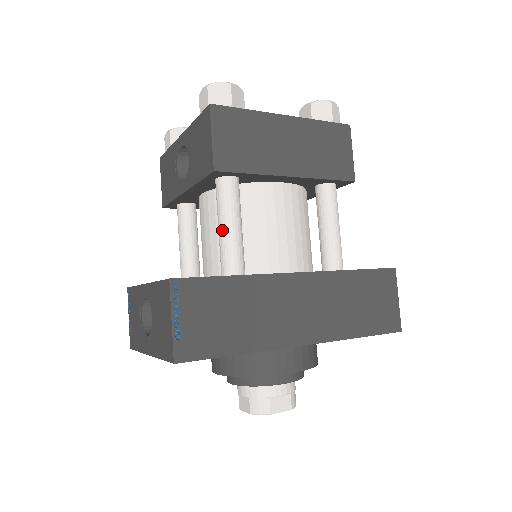
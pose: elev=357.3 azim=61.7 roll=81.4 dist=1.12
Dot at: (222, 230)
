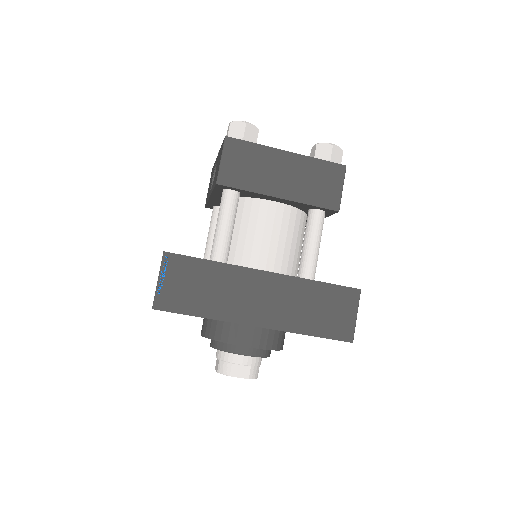
Dot at: (217, 227)
